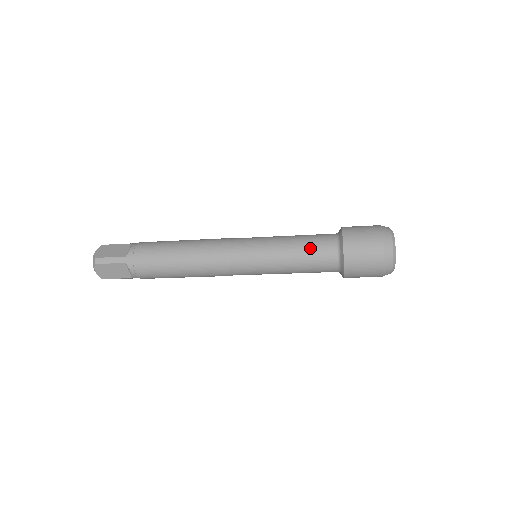
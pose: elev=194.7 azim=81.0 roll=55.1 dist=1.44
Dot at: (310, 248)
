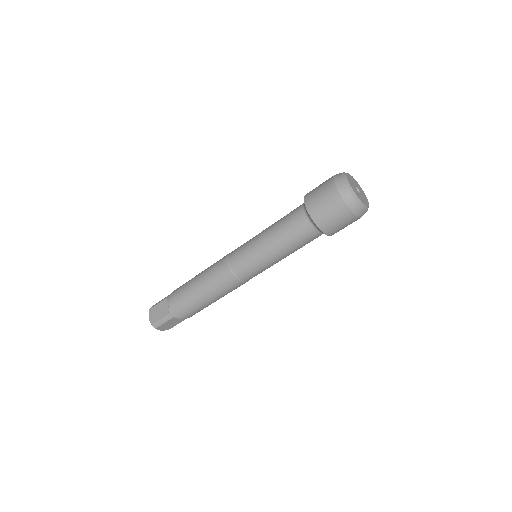
Dot at: (285, 216)
